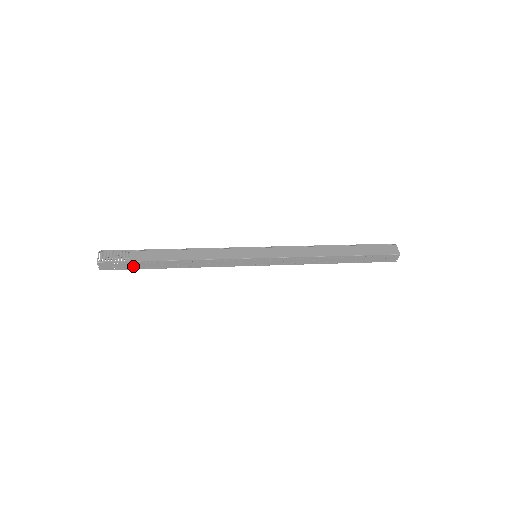
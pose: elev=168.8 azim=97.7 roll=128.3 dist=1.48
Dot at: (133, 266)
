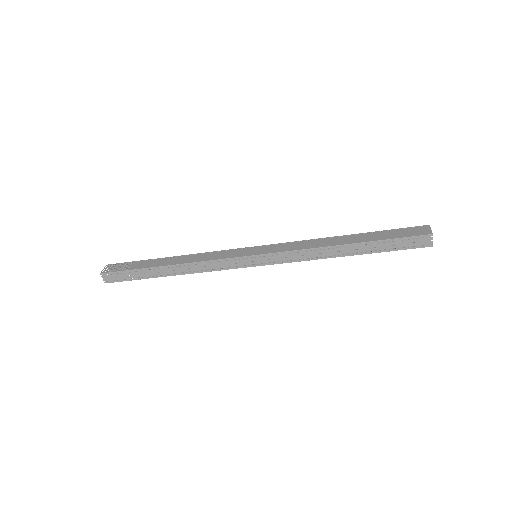
Dot at: (133, 276)
